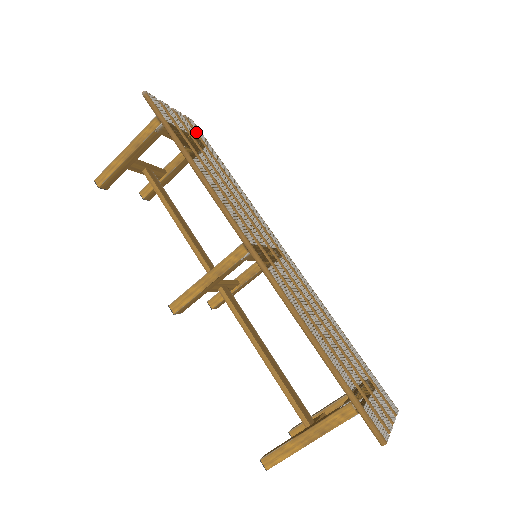
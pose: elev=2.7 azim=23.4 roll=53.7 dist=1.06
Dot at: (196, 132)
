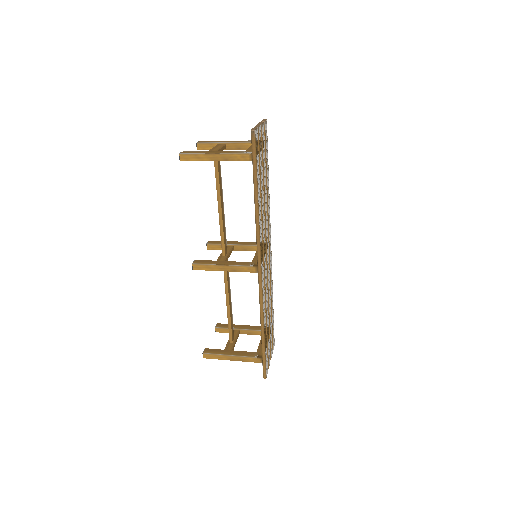
Dot at: (265, 141)
